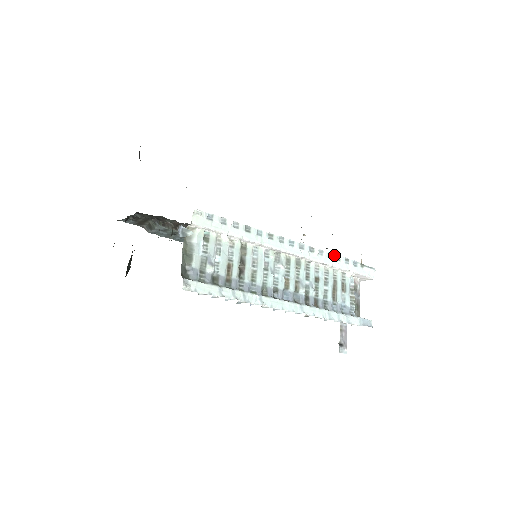
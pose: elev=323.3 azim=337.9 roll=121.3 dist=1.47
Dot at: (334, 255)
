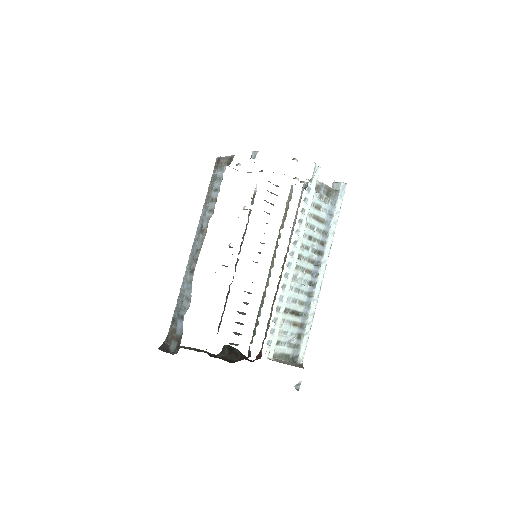
Dot at: (301, 216)
